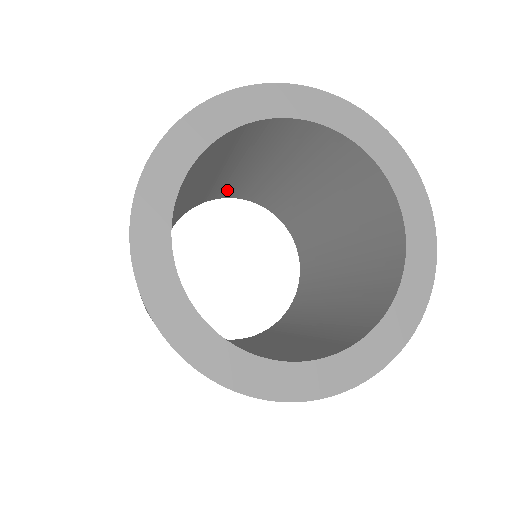
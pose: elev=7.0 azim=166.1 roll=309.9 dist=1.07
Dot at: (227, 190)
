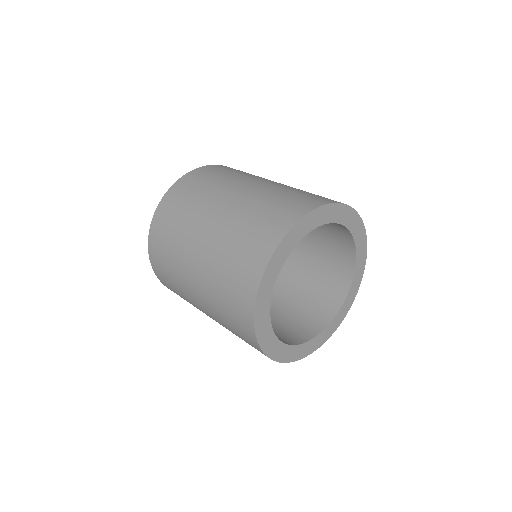
Dot at: occluded
